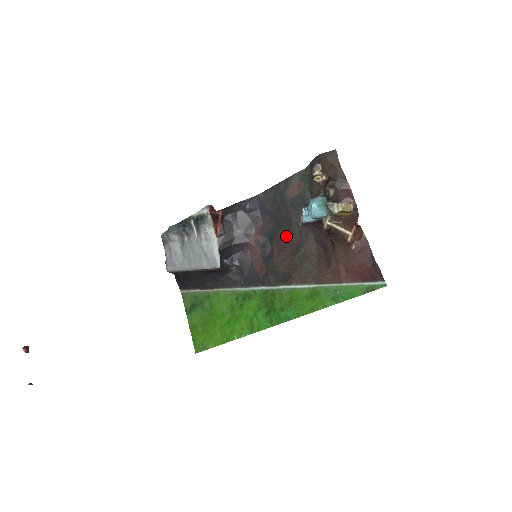
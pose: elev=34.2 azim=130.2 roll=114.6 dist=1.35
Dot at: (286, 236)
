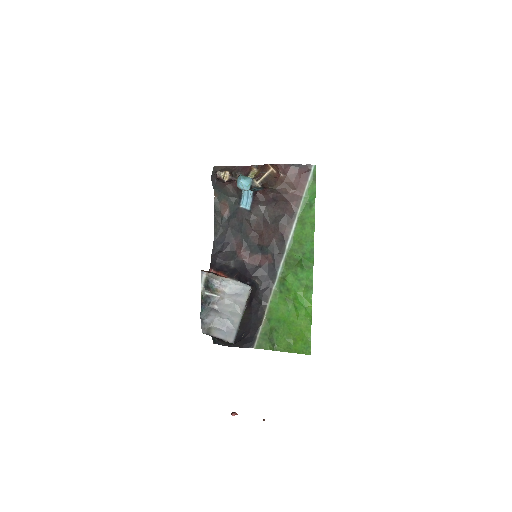
Dot at: (253, 228)
